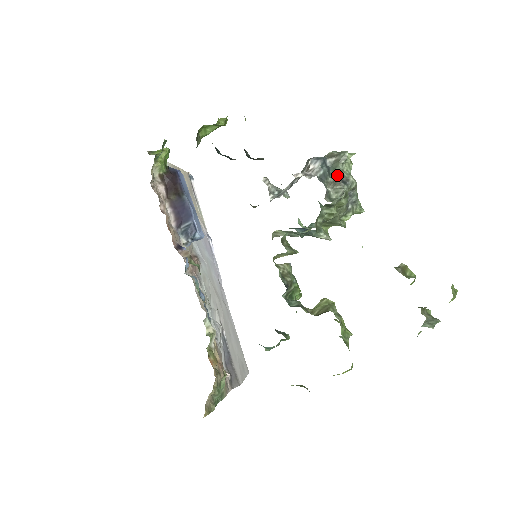
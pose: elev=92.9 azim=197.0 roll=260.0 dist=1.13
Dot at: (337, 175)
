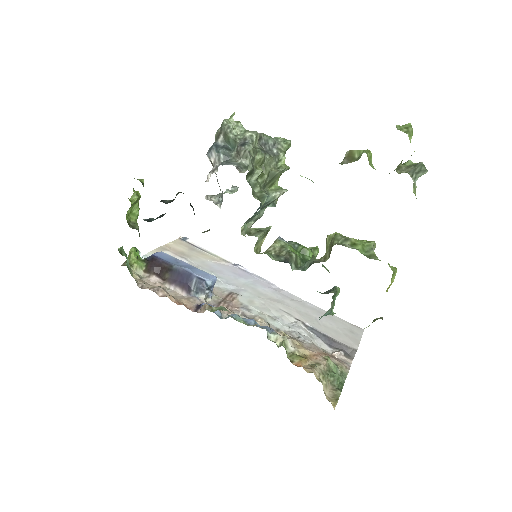
Dot at: (235, 144)
